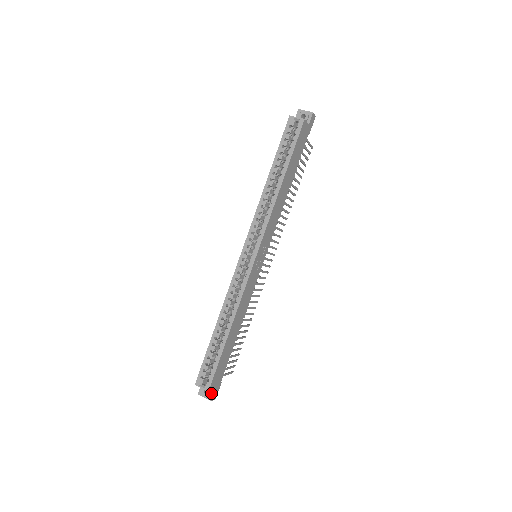
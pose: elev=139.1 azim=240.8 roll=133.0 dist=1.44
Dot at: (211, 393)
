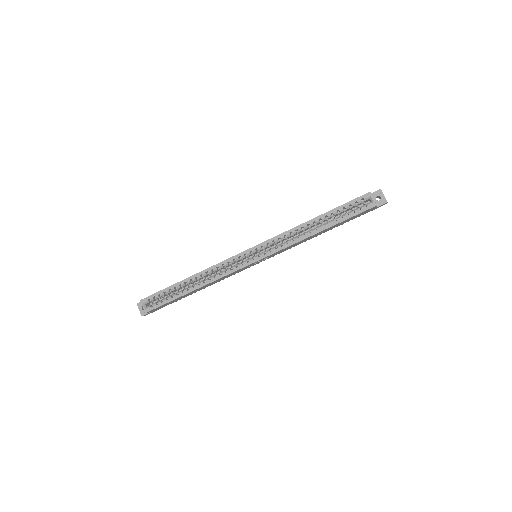
Dot at: occluded
